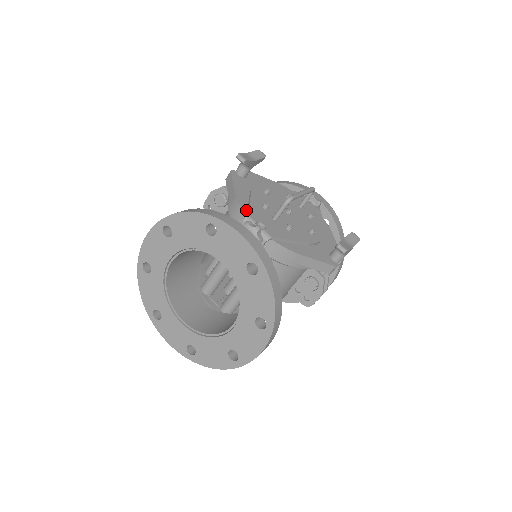
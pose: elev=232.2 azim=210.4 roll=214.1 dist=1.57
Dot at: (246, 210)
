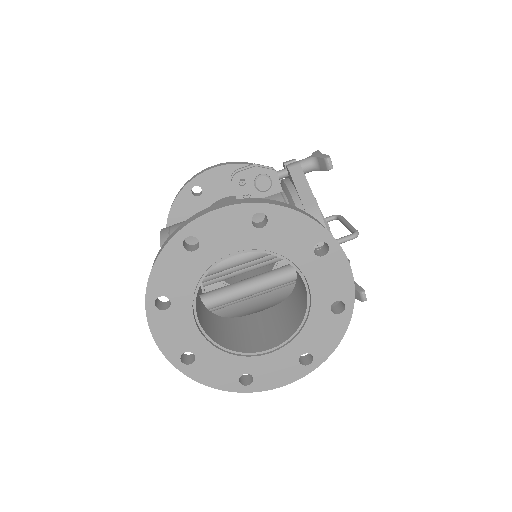
Dot at: occluded
